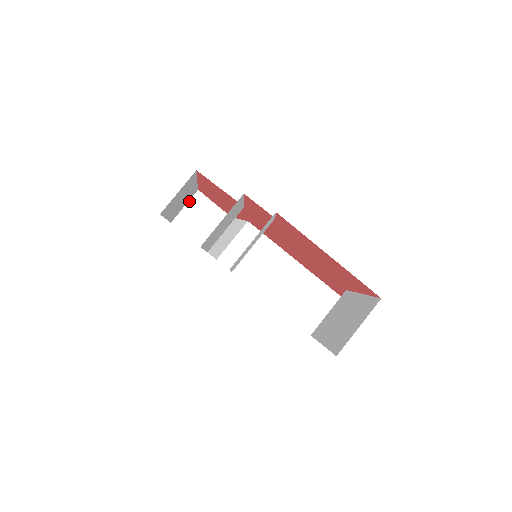
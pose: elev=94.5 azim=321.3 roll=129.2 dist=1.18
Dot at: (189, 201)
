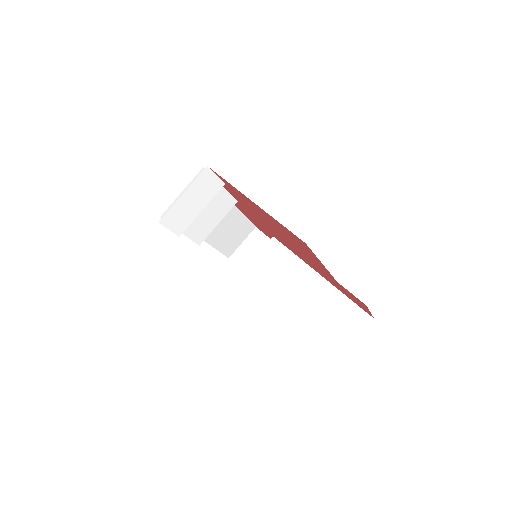
Dot at: (247, 238)
